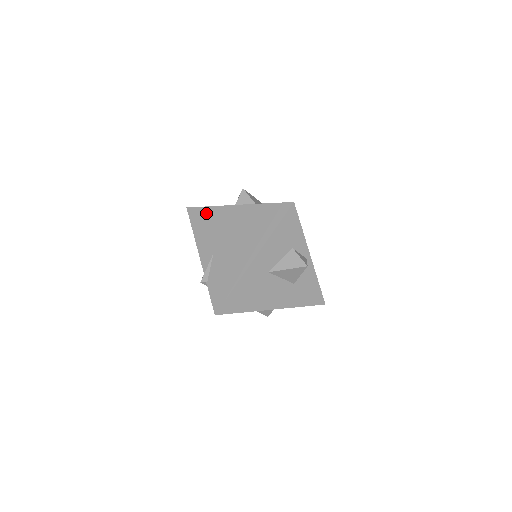
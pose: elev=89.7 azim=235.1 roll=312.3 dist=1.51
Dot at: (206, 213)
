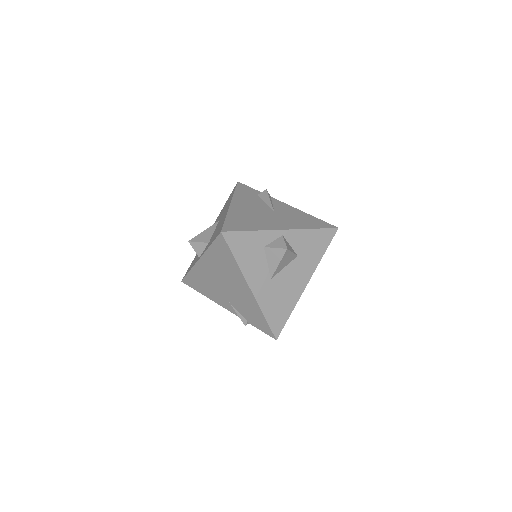
Dot at: (193, 278)
